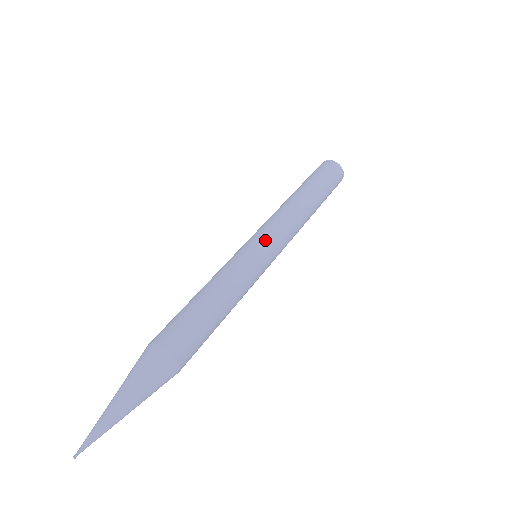
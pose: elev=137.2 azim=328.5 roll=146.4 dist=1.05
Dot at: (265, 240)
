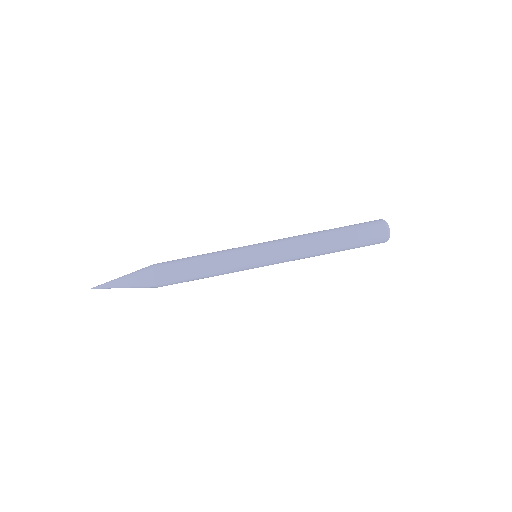
Dot at: (263, 253)
